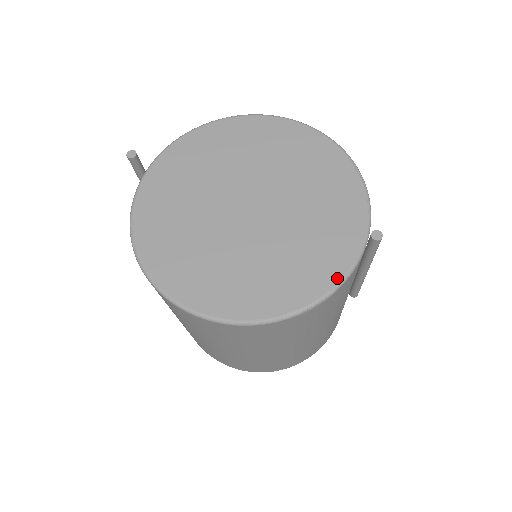
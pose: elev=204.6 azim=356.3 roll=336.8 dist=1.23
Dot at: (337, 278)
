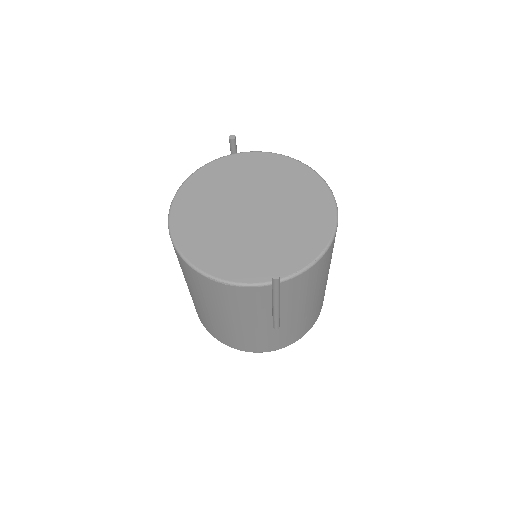
Dot at: (241, 280)
